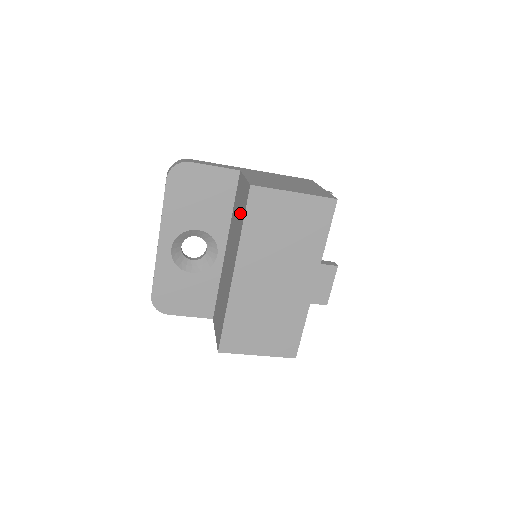
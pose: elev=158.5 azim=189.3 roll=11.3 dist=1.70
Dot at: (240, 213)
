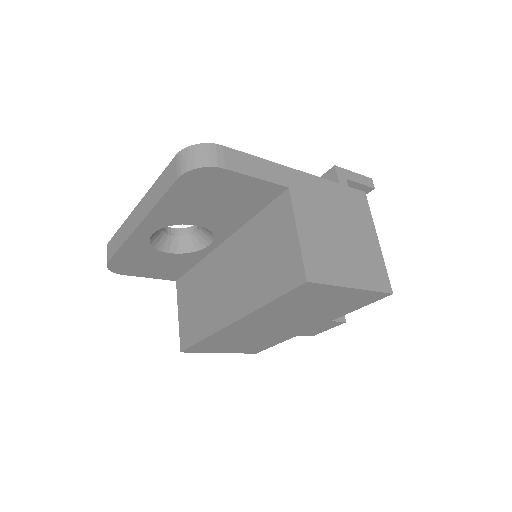
Dot at: (270, 270)
